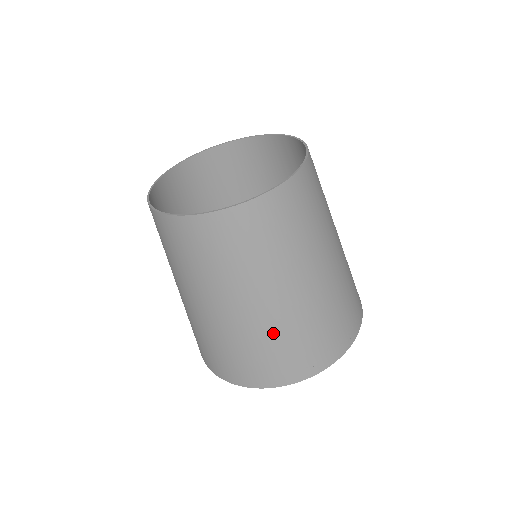
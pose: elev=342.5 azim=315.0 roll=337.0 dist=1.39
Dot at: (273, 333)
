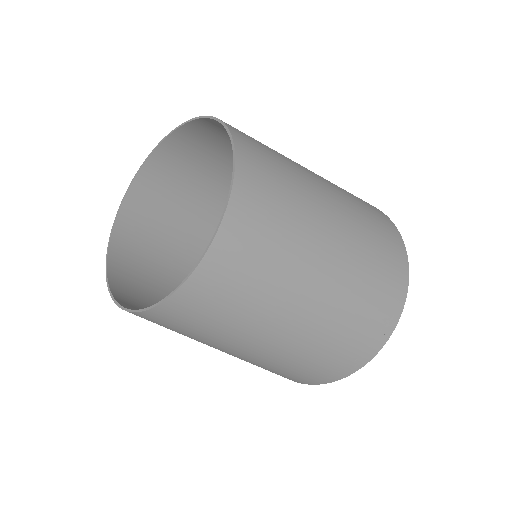
Dot at: (272, 364)
